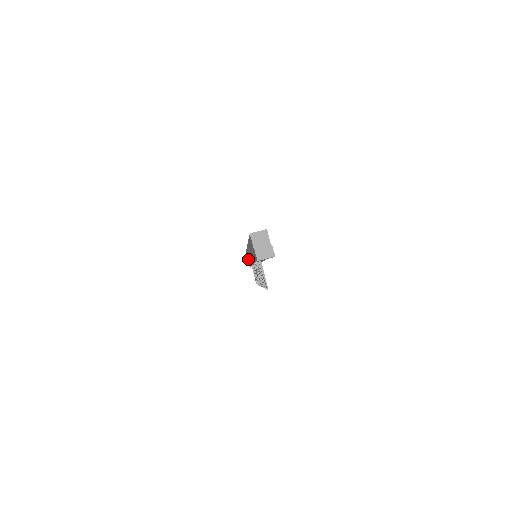
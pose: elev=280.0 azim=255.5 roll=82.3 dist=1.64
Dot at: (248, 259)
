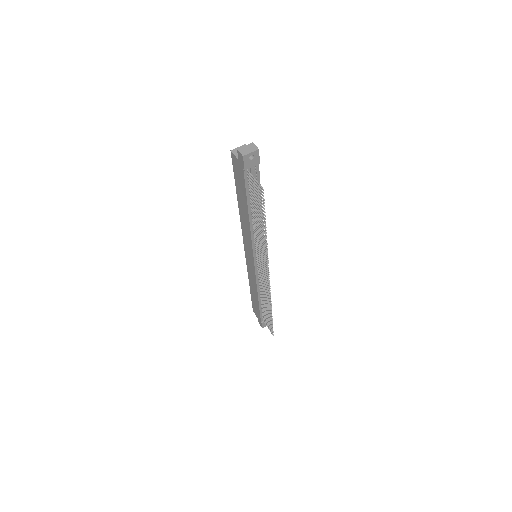
Dot at: (256, 307)
